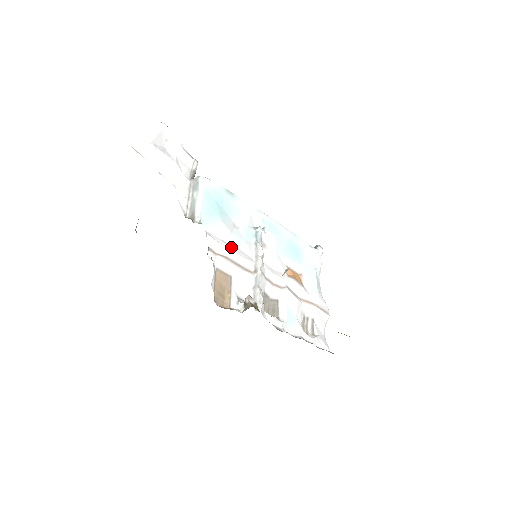
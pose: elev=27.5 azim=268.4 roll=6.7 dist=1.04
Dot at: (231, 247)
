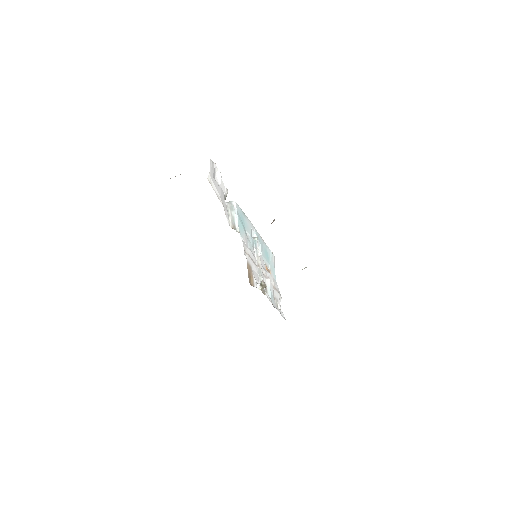
Dot at: (249, 249)
